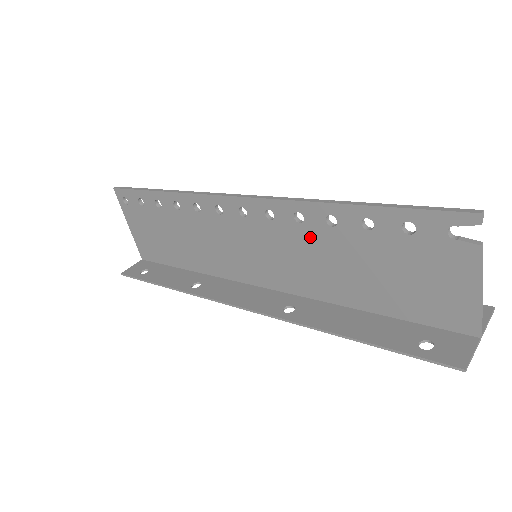
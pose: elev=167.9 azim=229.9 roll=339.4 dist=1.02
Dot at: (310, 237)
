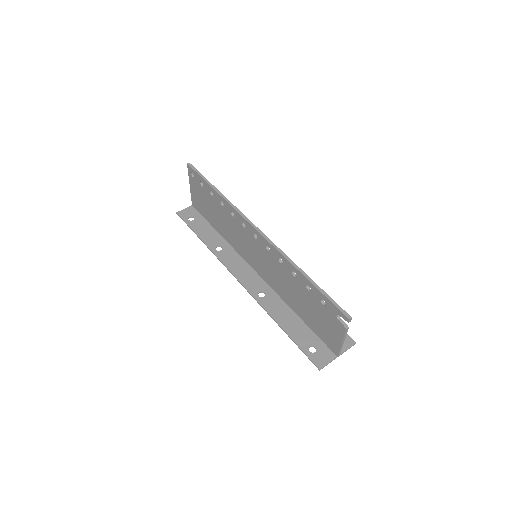
Dot at: (283, 272)
